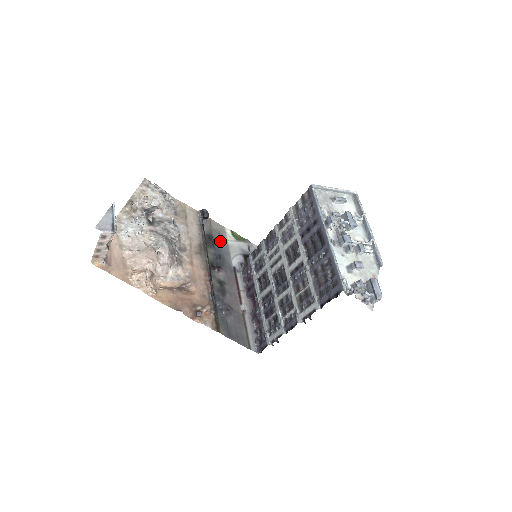
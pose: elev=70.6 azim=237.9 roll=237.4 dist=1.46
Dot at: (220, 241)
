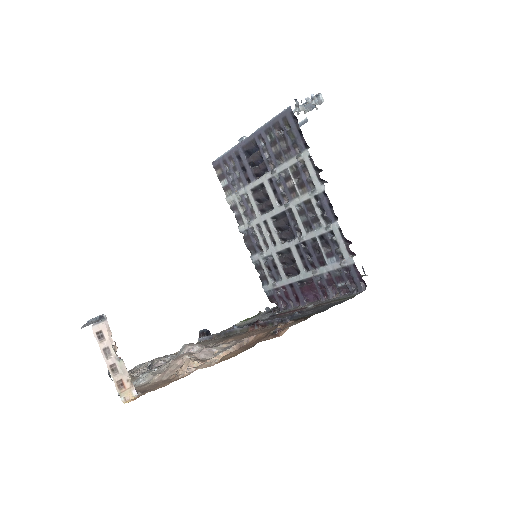
Dot at: (238, 327)
